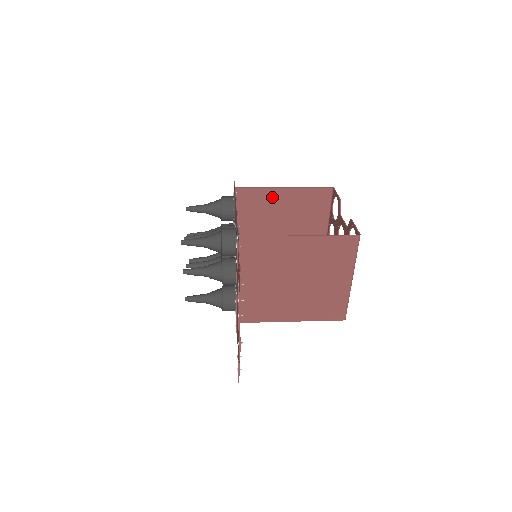
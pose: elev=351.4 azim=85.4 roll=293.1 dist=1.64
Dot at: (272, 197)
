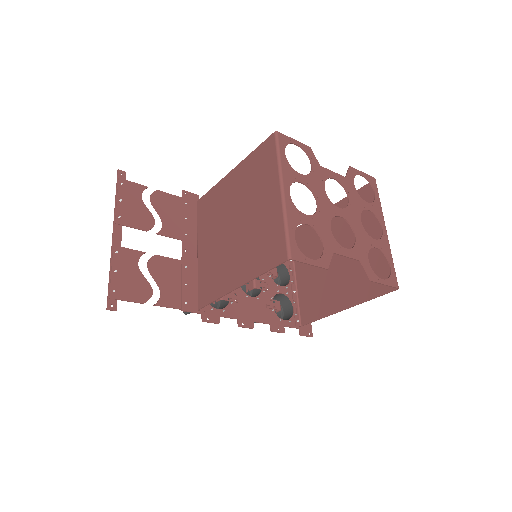
Dot at: occluded
